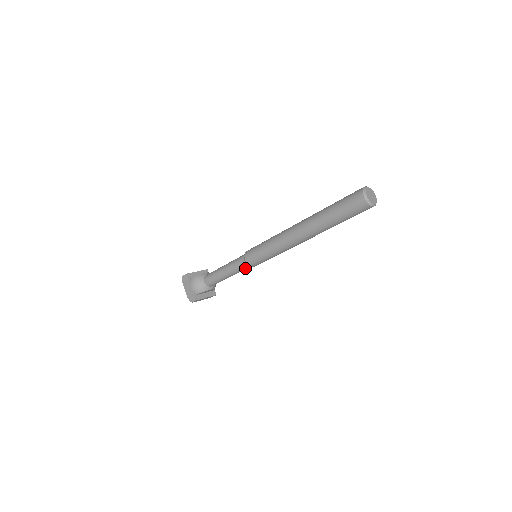
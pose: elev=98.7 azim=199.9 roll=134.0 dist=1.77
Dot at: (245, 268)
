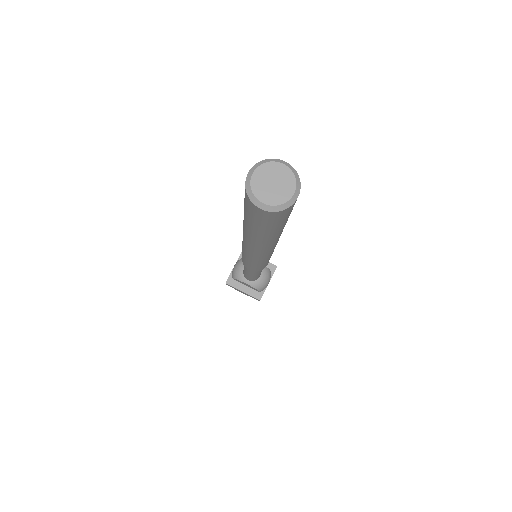
Dot at: occluded
